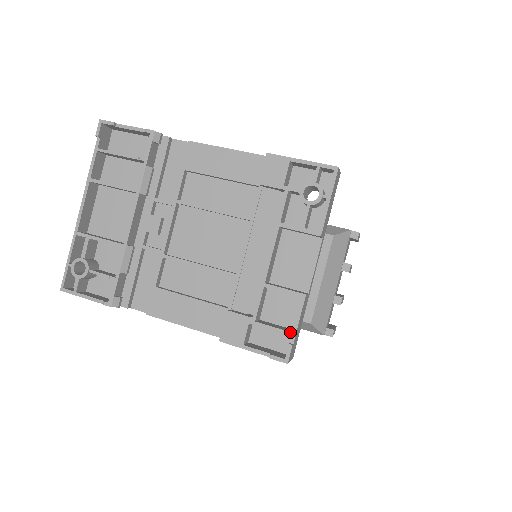
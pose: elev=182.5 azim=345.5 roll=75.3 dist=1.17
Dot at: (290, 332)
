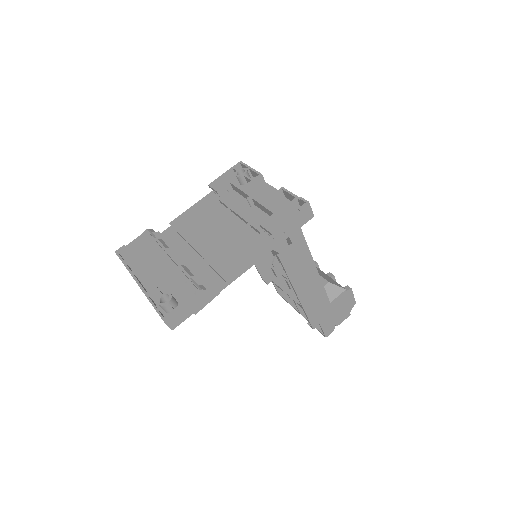
Dot at: (295, 198)
